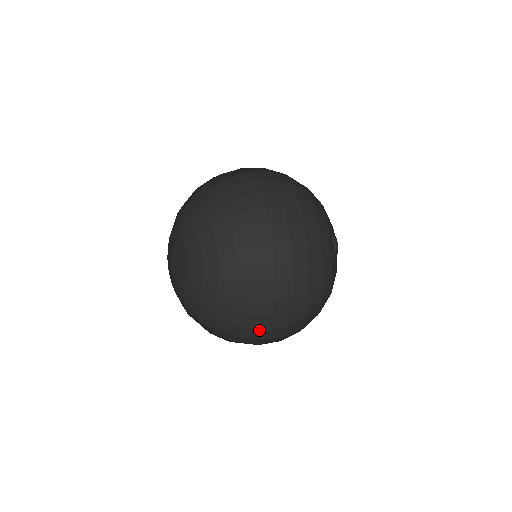
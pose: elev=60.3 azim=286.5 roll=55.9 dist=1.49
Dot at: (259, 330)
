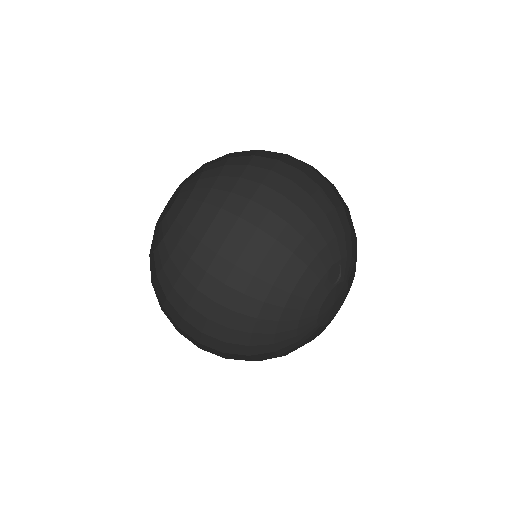
Dot at: (215, 281)
